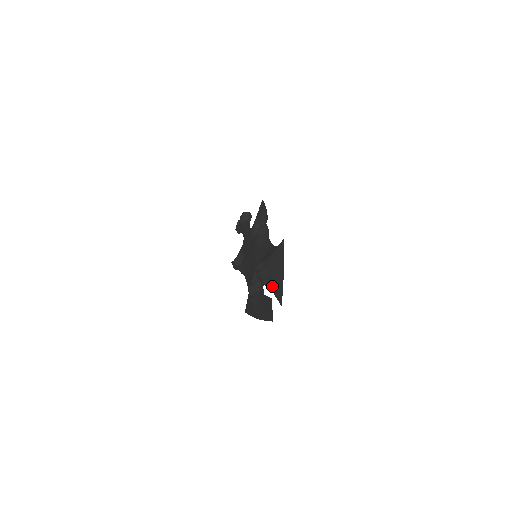
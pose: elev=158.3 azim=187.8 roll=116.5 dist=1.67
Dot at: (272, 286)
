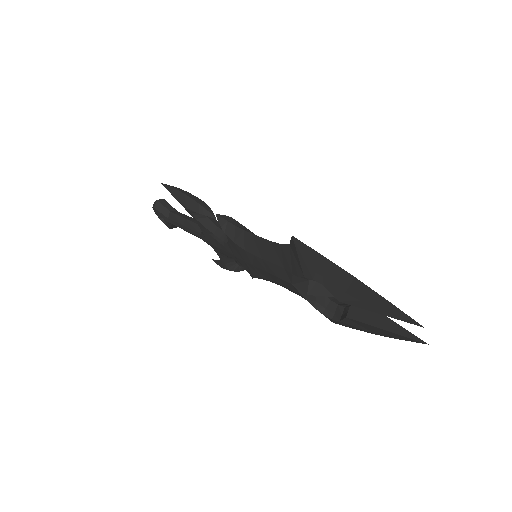
Dot at: (366, 307)
